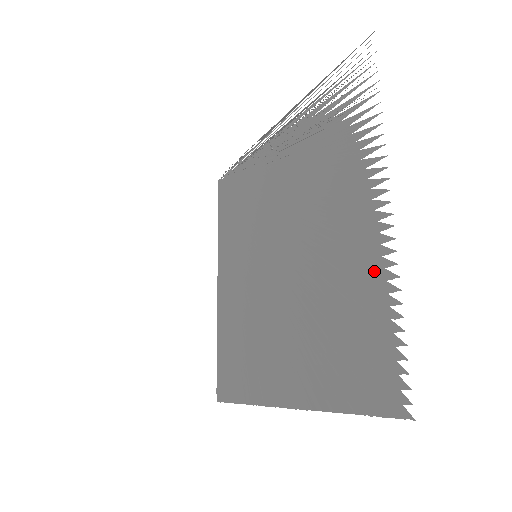
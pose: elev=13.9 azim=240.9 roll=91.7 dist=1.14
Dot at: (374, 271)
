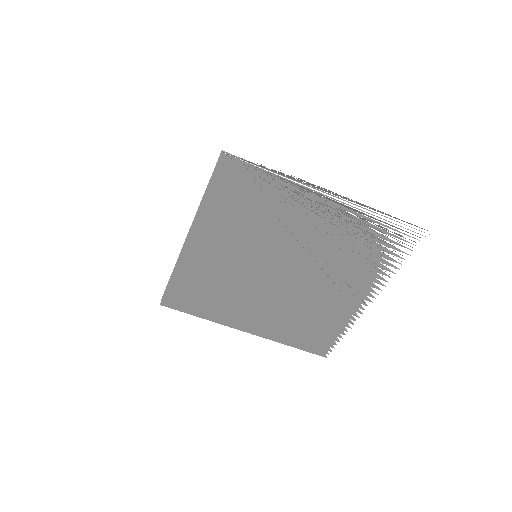
Dot at: (345, 318)
